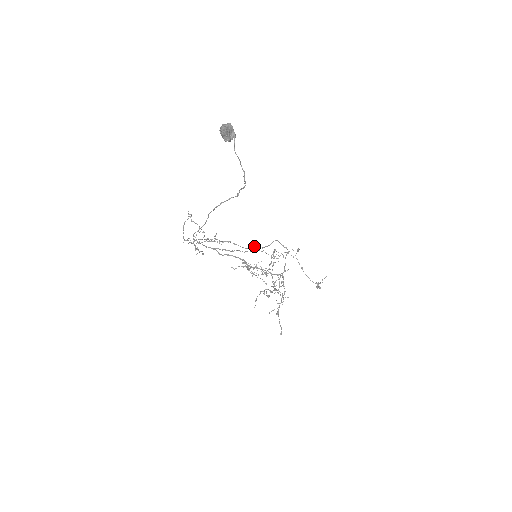
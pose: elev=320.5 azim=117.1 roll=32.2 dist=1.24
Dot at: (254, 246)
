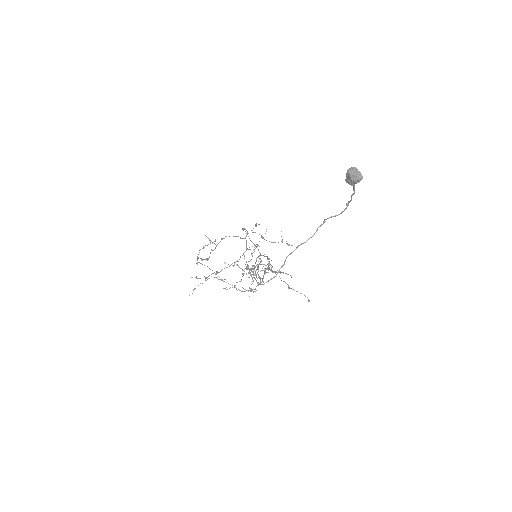
Dot at: (254, 249)
